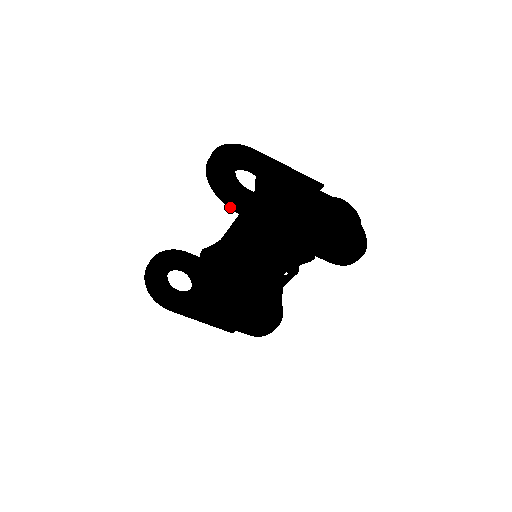
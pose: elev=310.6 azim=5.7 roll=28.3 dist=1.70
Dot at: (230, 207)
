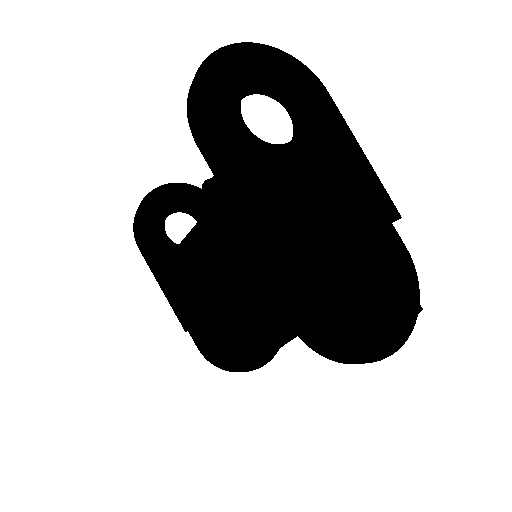
Dot at: (189, 122)
